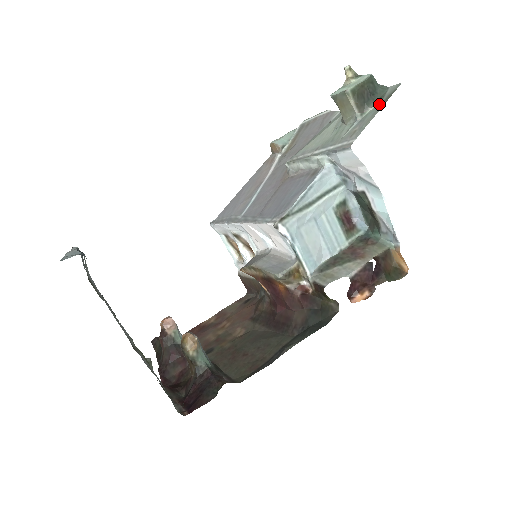
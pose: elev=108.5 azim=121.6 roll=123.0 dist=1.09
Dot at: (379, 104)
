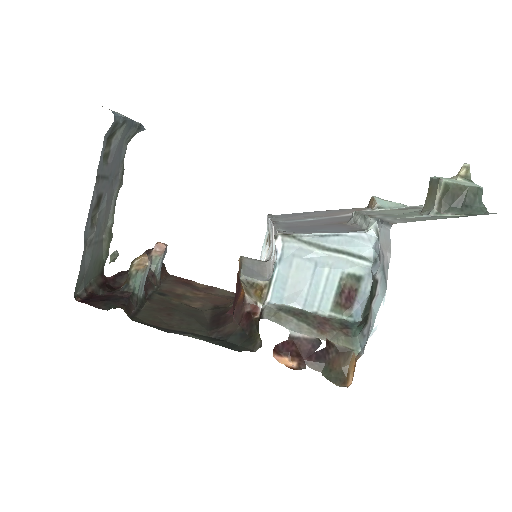
Dot at: (460, 216)
